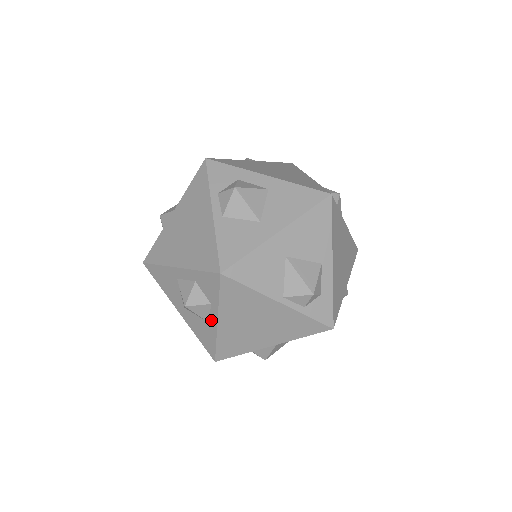
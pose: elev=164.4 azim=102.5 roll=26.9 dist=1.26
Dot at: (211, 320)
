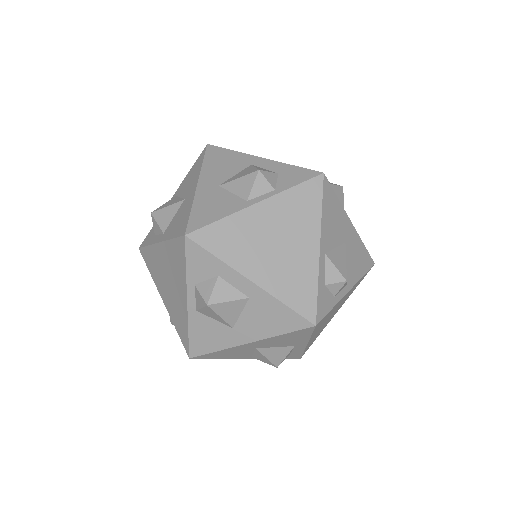
Dot at: occluded
